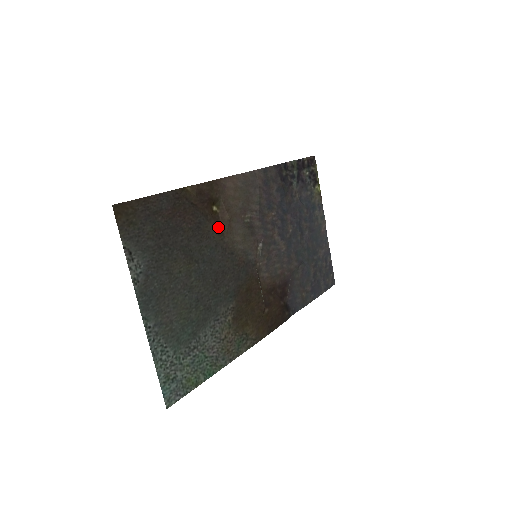
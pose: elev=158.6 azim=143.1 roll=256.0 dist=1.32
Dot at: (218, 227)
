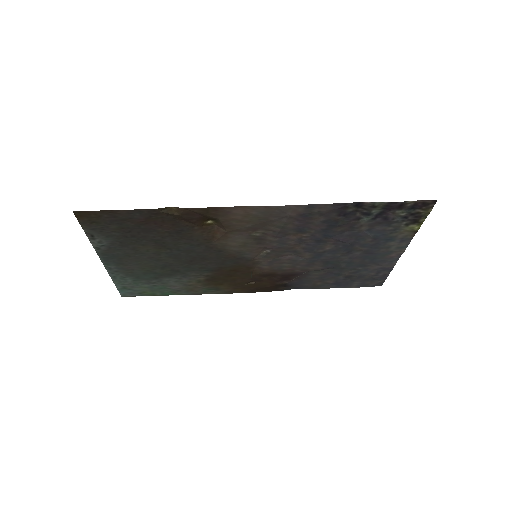
Dot at: (207, 235)
